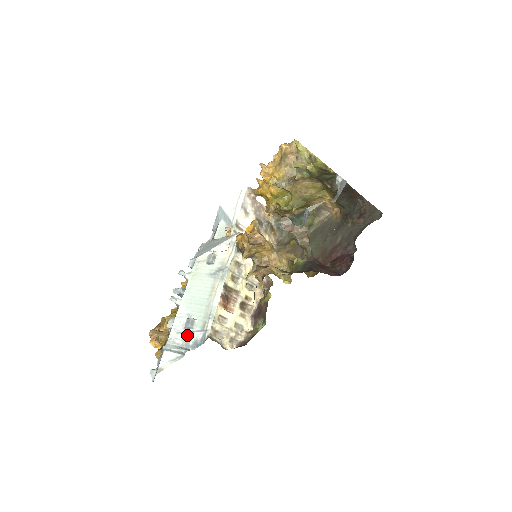
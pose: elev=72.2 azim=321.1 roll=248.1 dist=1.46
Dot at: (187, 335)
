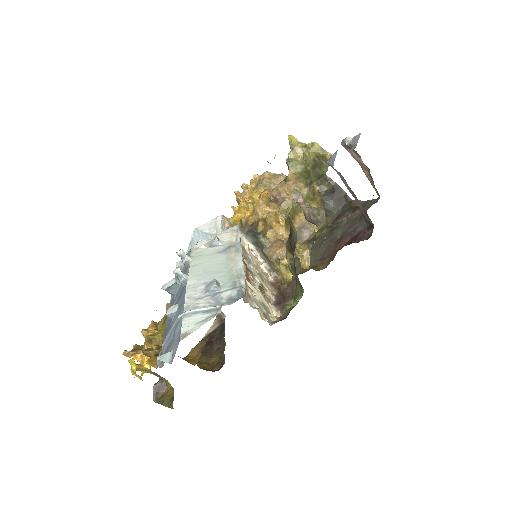
Dot at: (213, 297)
